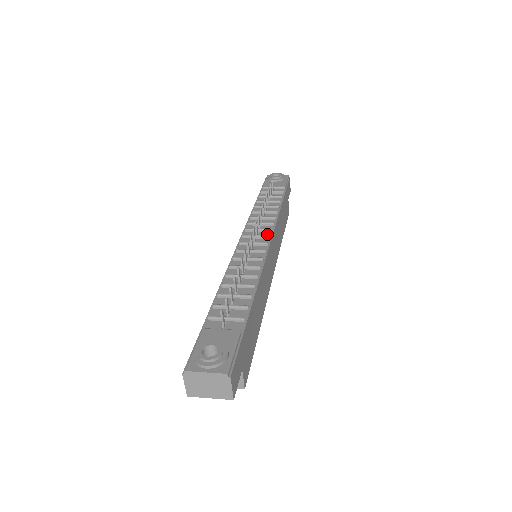
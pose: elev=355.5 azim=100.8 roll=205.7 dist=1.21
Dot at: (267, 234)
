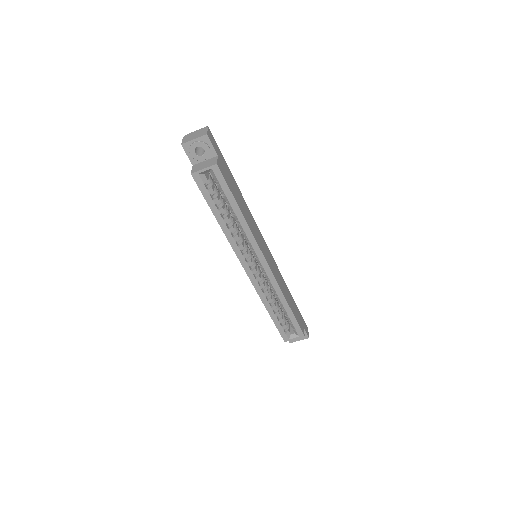
Dot at: occluded
